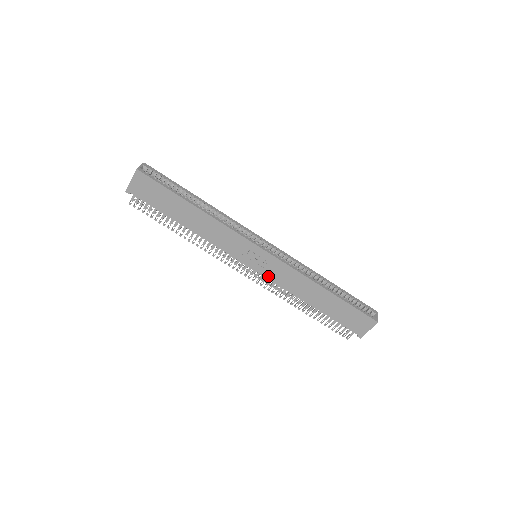
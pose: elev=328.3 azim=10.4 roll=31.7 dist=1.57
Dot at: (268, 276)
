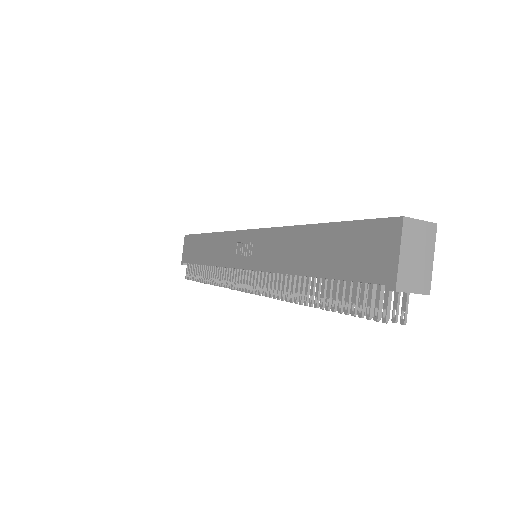
Dot at: (257, 266)
